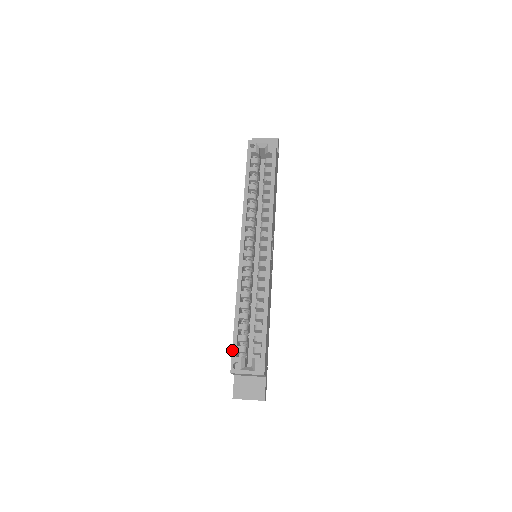
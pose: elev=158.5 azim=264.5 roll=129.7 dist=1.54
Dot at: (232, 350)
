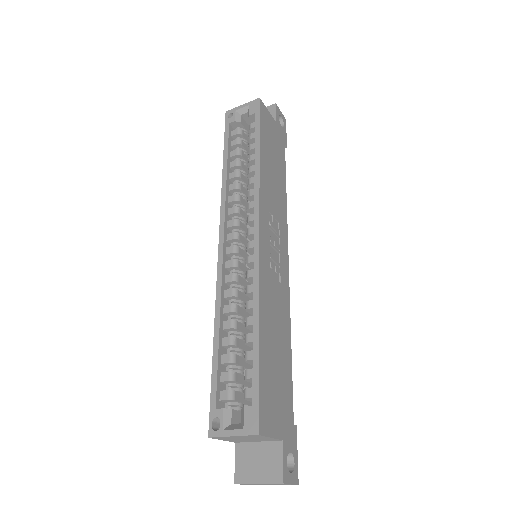
Dot at: (210, 398)
